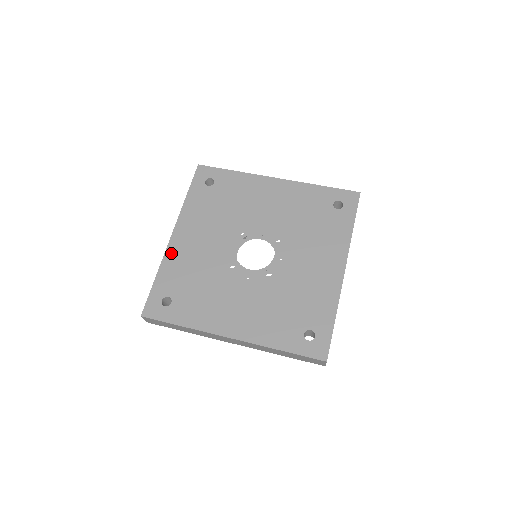
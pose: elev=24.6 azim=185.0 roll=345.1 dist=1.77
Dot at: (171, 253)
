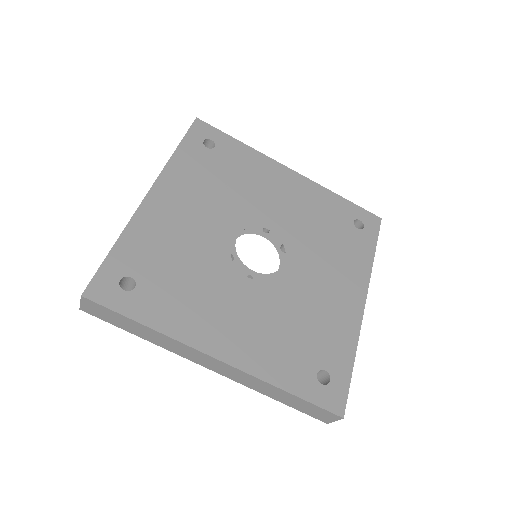
Dot at: (144, 216)
